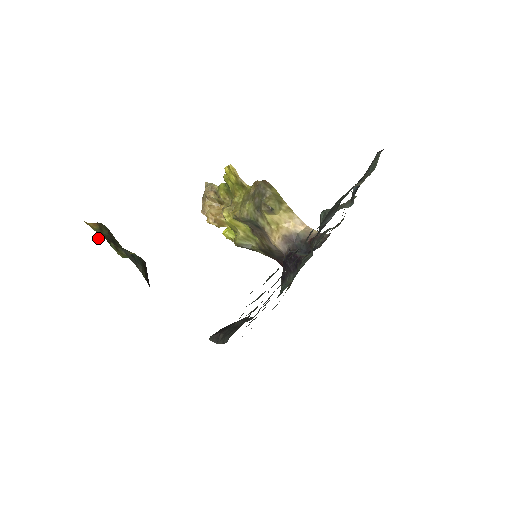
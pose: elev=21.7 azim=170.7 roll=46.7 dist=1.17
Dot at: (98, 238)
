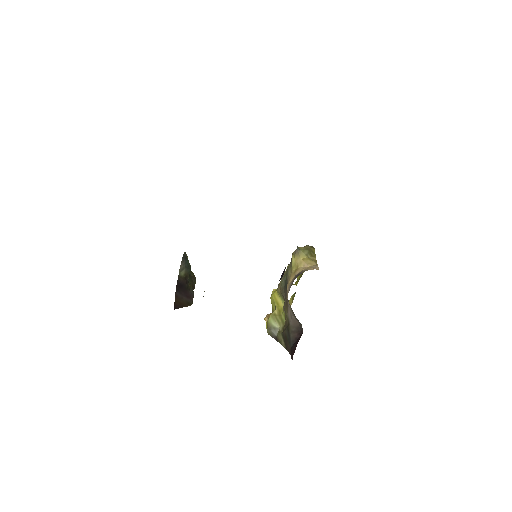
Dot at: occluded
